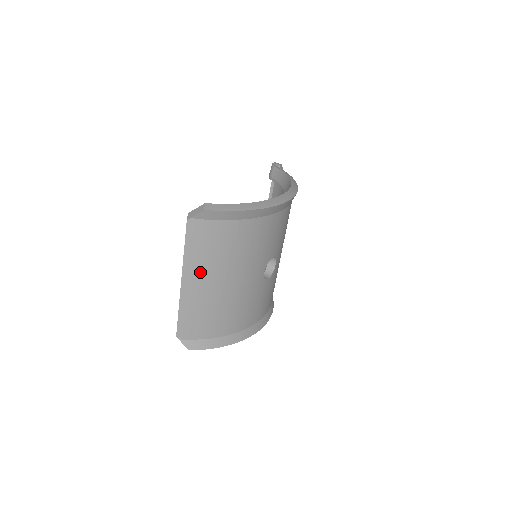
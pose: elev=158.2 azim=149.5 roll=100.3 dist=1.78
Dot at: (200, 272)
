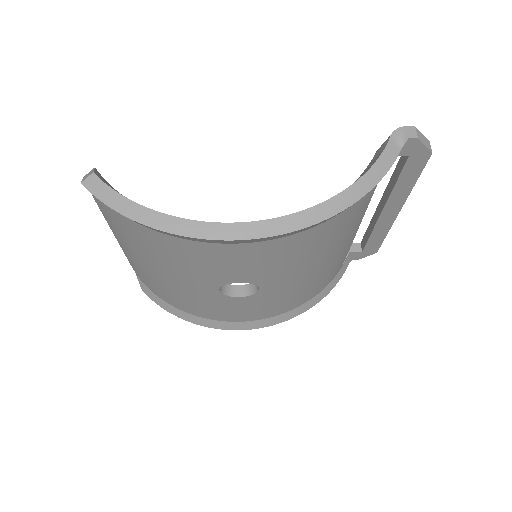
Dot at: (121, 239)
